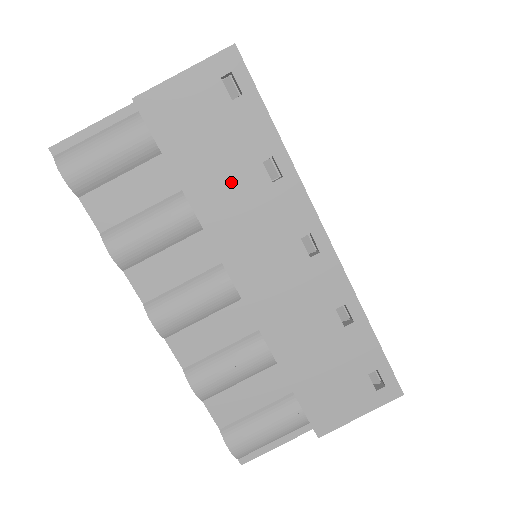
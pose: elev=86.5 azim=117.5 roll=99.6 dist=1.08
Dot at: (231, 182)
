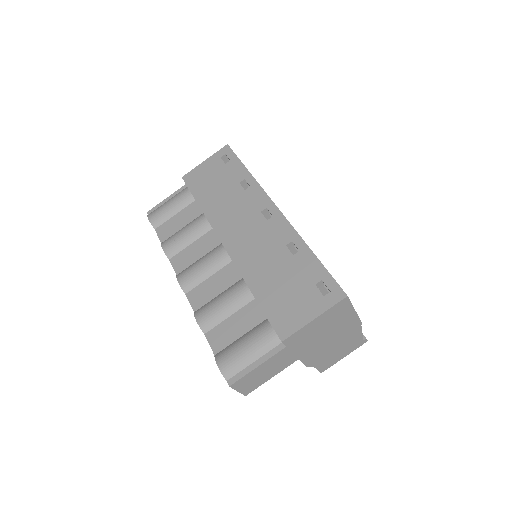
Dot at: (223, 196)
